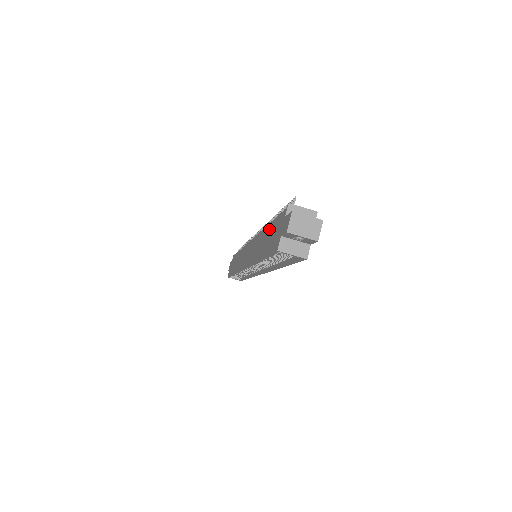
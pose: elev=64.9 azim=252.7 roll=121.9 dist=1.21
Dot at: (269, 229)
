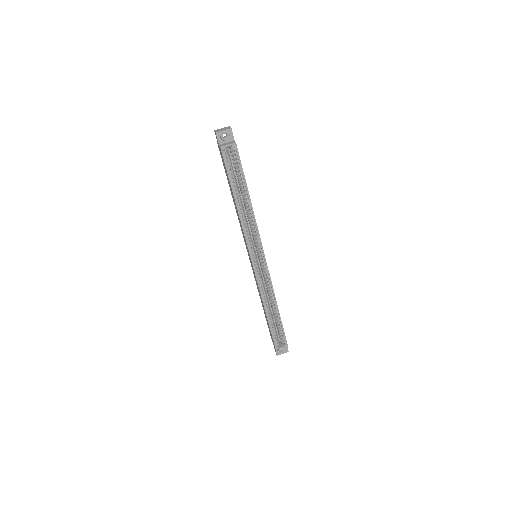
Dot at: (229, 185)
